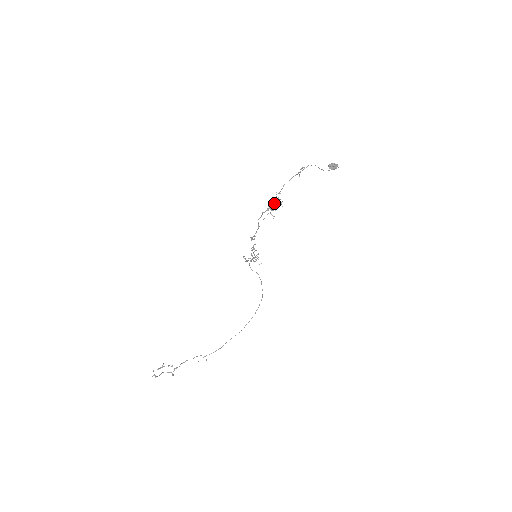
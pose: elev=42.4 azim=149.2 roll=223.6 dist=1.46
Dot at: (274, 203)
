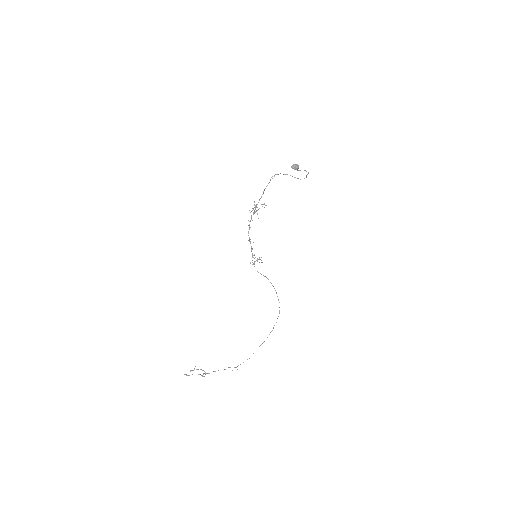
Dot at: (256, 205)
